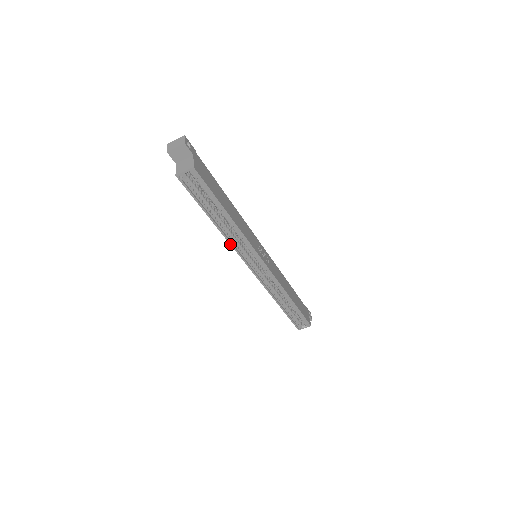
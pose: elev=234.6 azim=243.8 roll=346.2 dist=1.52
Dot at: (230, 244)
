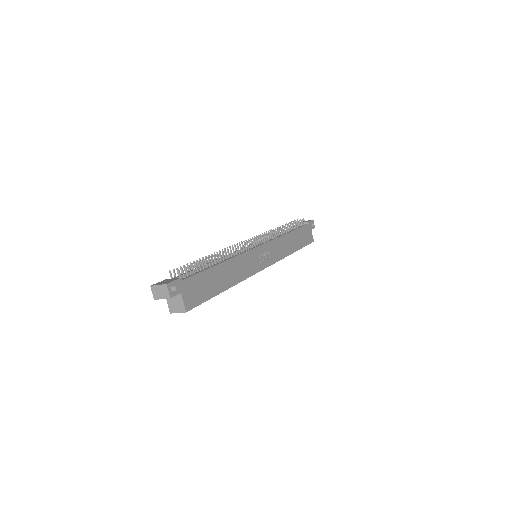
Dot at: occluded
